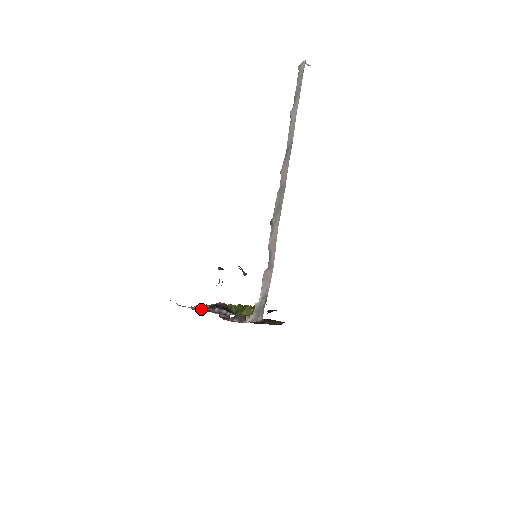
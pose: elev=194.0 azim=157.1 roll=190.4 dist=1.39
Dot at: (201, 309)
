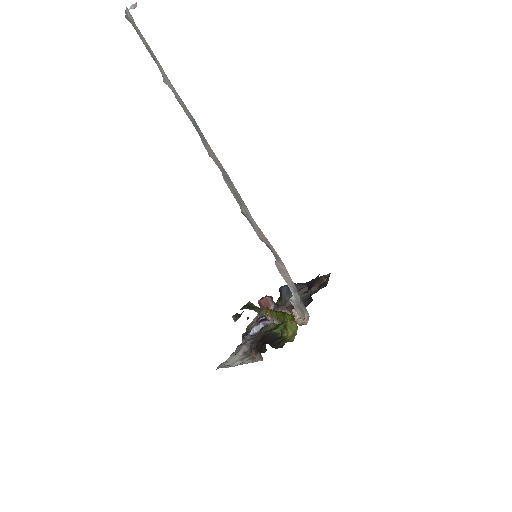
Dot at: (250, 354)
